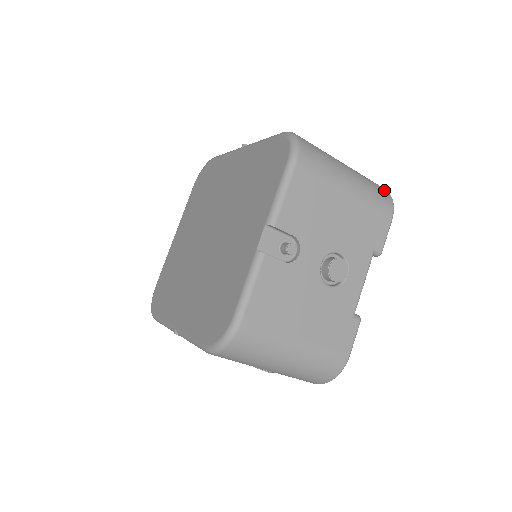
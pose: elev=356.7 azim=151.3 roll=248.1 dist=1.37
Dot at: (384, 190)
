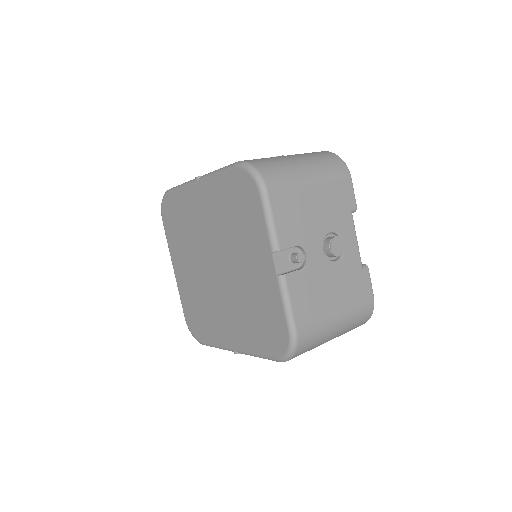
Dot at: (332, 156)
